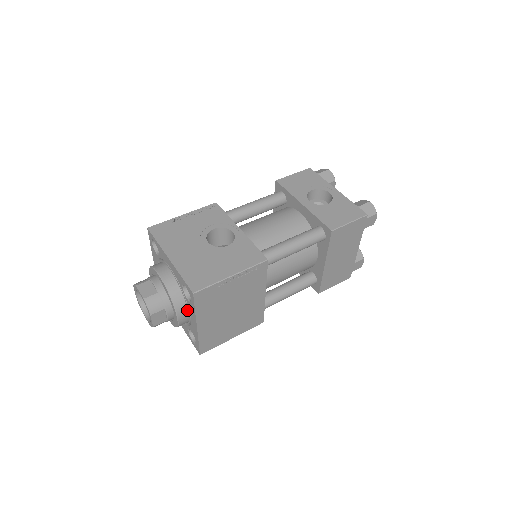
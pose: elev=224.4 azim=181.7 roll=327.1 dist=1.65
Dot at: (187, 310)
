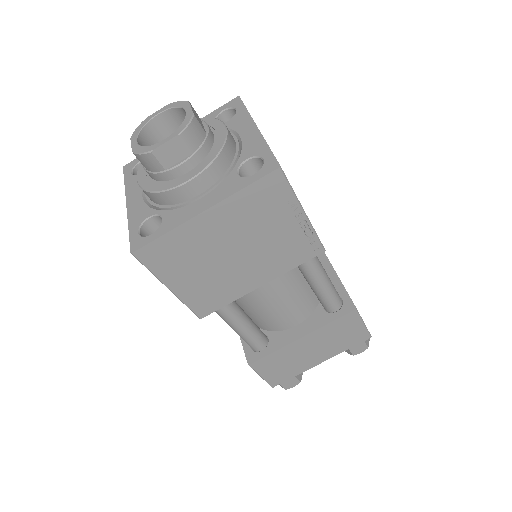
Dot at: (208, 187)
